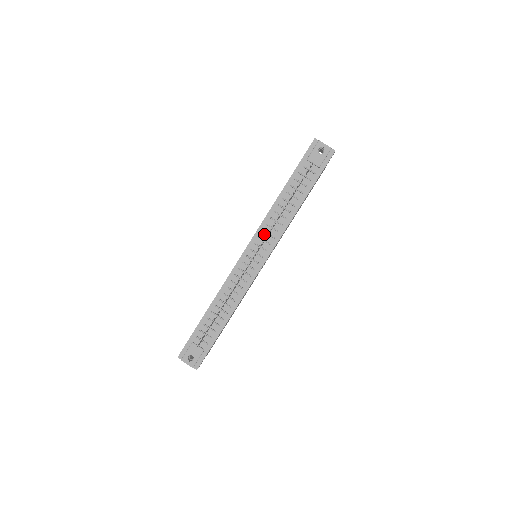
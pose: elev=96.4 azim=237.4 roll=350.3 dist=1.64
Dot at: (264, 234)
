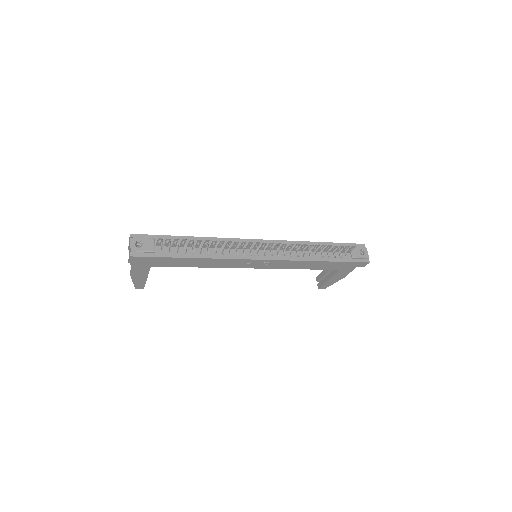
Dot at: occluded
